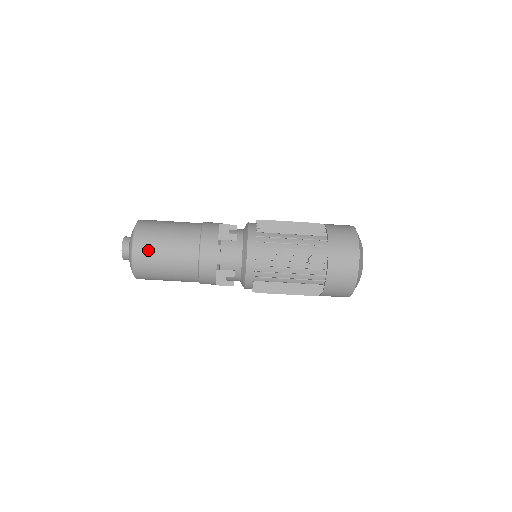
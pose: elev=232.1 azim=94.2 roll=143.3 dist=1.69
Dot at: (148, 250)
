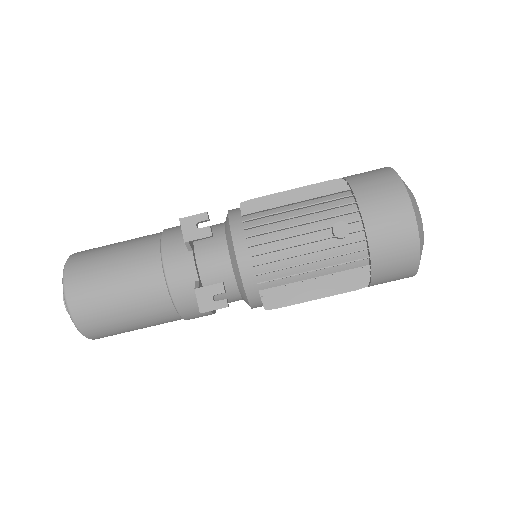
Dot at: (88, 290)
